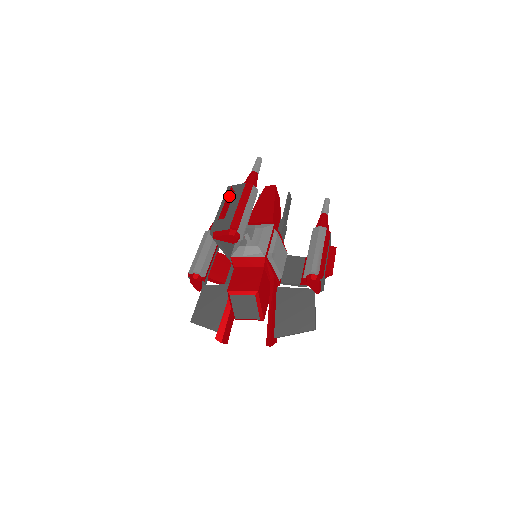
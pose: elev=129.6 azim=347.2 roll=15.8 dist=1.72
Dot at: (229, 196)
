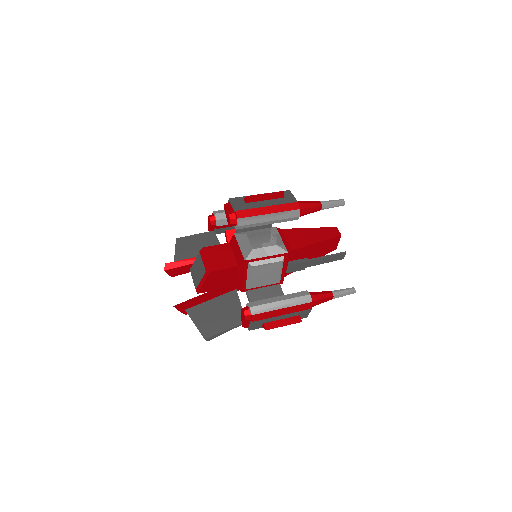
Dot at: (272, 195)
